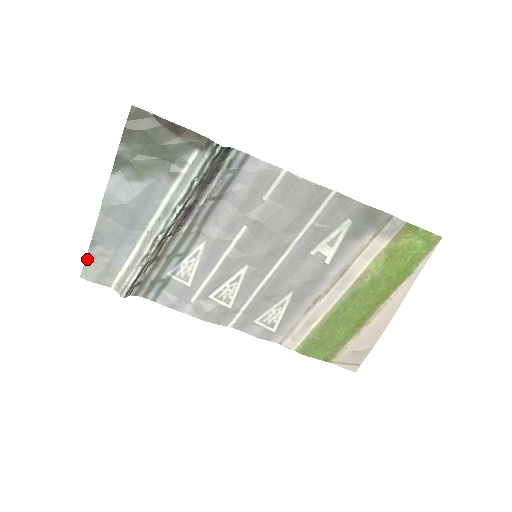
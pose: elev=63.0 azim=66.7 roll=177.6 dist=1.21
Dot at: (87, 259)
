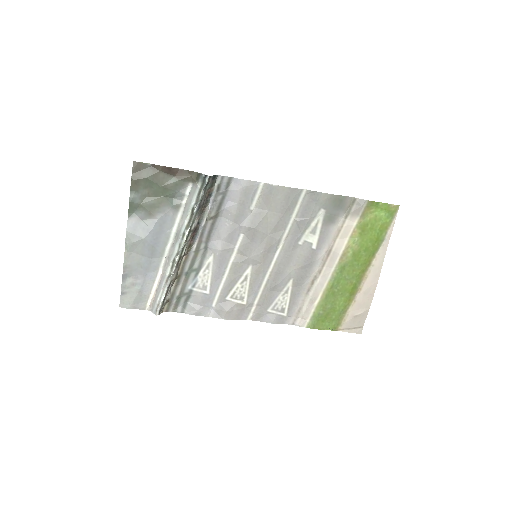
Dot at: (122, 291)
